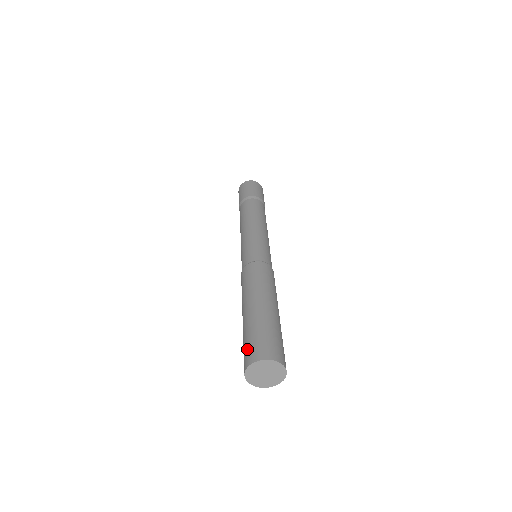
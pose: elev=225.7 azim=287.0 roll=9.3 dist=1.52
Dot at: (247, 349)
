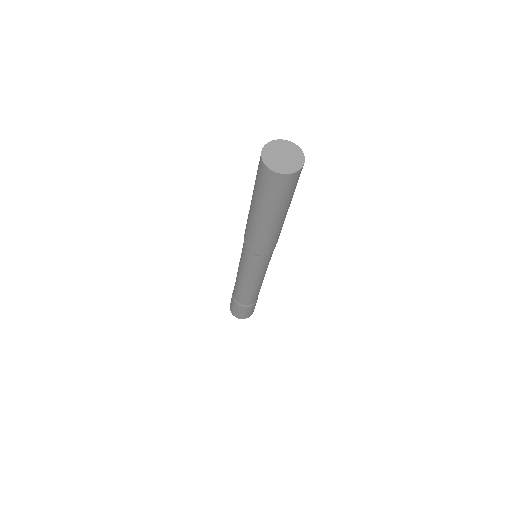
Dot at: occluded
